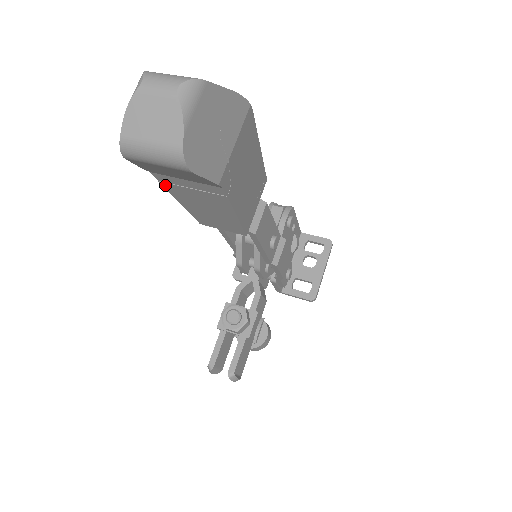
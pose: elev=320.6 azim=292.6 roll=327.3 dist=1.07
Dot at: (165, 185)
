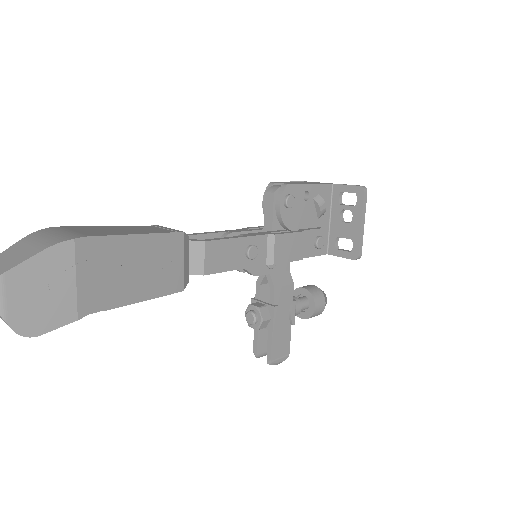
Dot at: occluded
